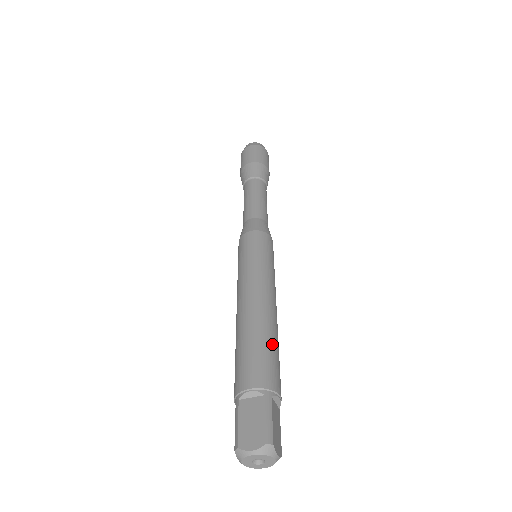
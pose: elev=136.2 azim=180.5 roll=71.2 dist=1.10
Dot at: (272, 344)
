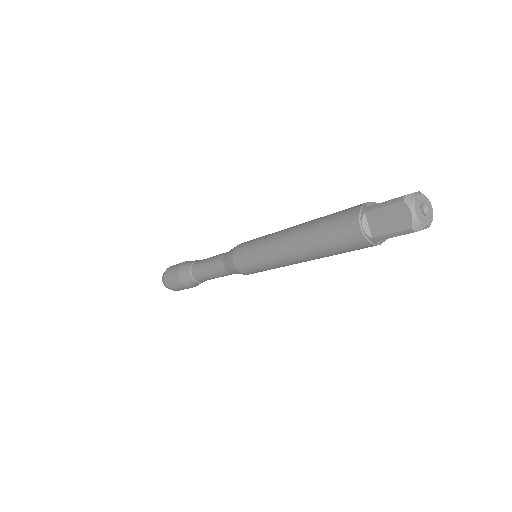
Dot at: occluded
